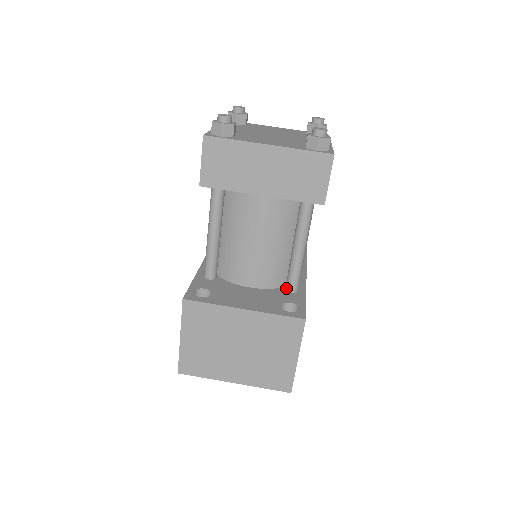
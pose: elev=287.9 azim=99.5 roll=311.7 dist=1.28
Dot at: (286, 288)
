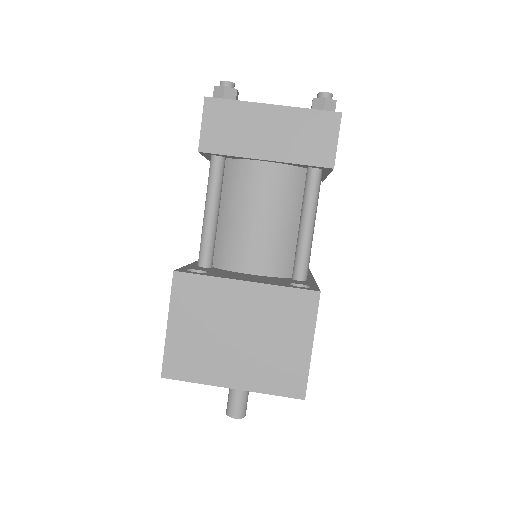
Dot at: (293, 276)
